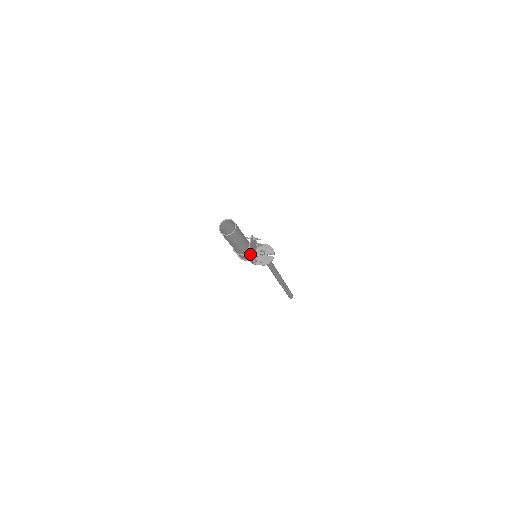
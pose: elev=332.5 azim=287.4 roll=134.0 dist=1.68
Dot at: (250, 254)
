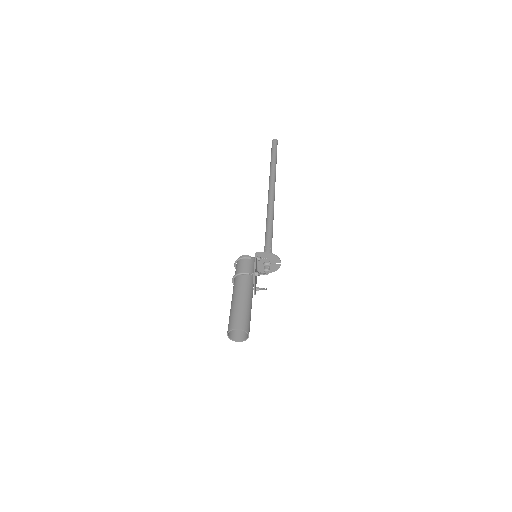
Dot at: (257, 289)
